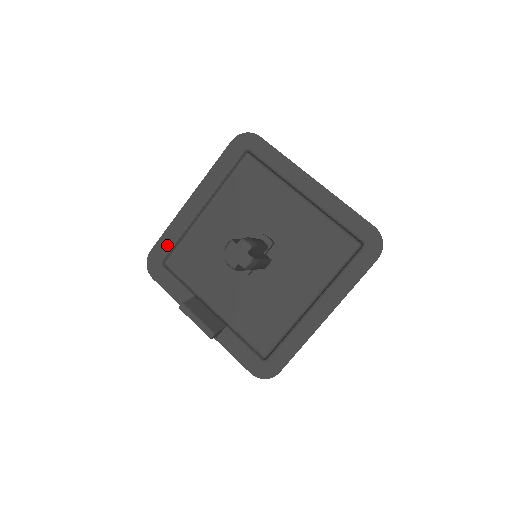
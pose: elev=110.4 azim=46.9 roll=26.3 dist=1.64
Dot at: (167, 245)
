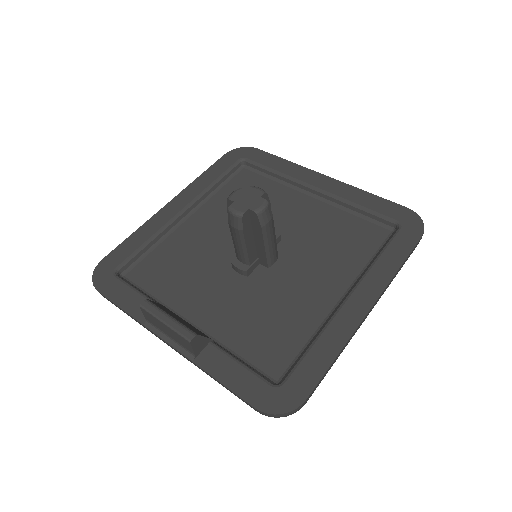
Dot at: (129, 251)
